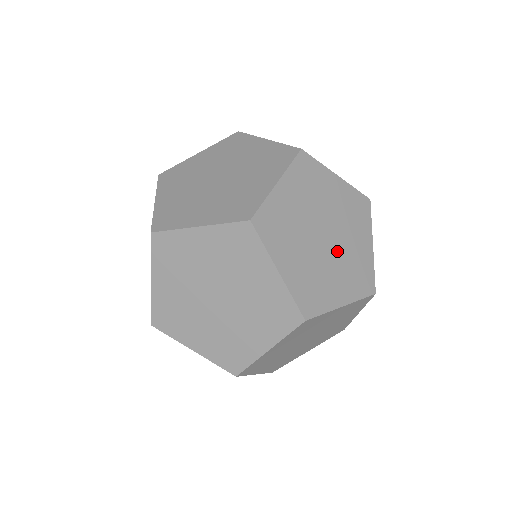
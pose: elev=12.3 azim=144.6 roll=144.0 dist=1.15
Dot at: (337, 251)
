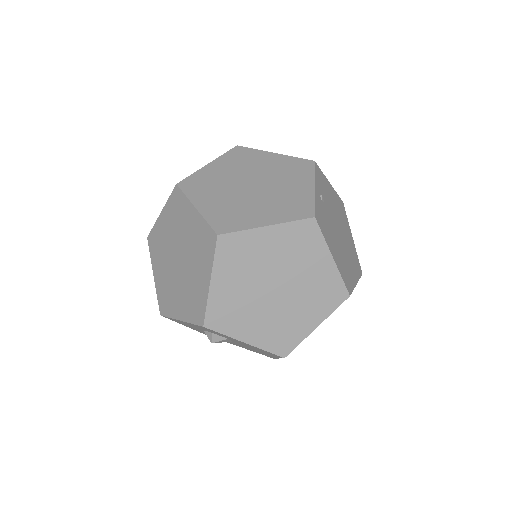
Dot at: (266, 193)
